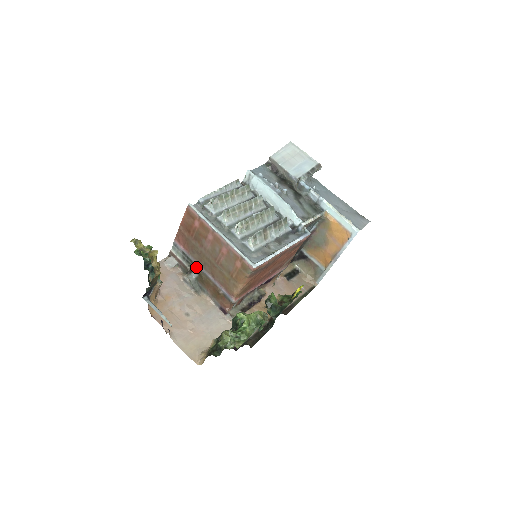
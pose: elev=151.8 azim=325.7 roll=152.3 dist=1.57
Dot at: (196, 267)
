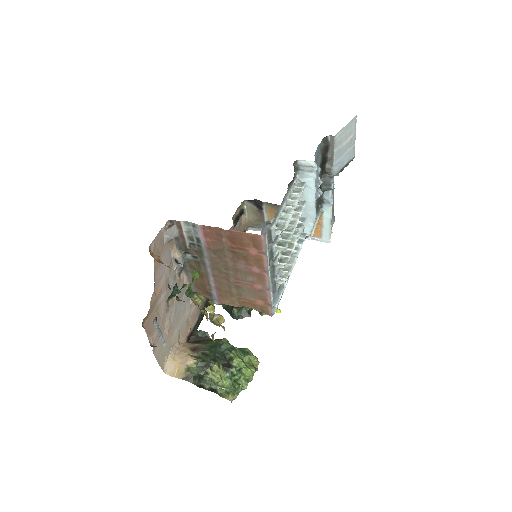
Dot at: (201, 259)
